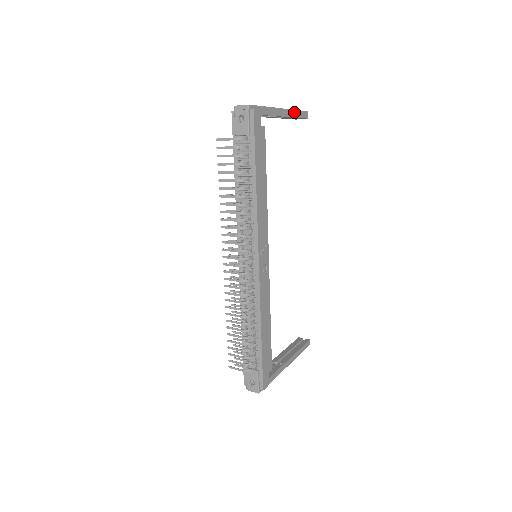
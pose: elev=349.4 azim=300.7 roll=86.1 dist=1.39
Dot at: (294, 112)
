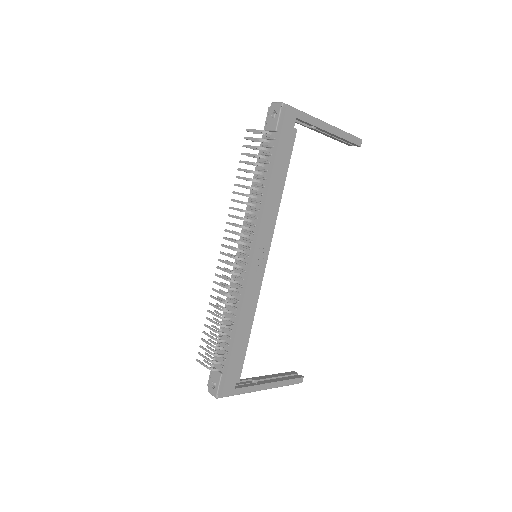
Dot at: (342, 133)
